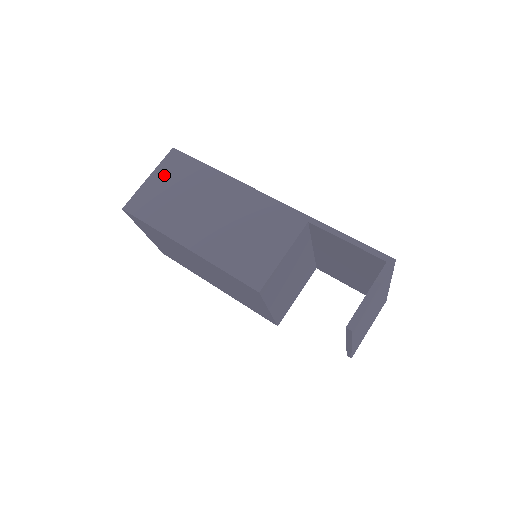
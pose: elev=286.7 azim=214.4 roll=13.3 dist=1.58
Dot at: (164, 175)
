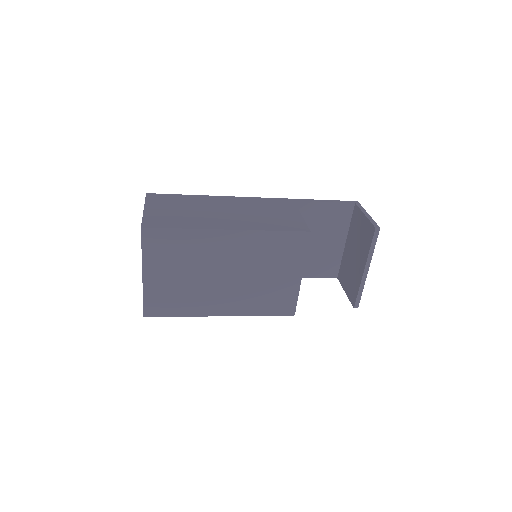
Dot at: (158, 205)
